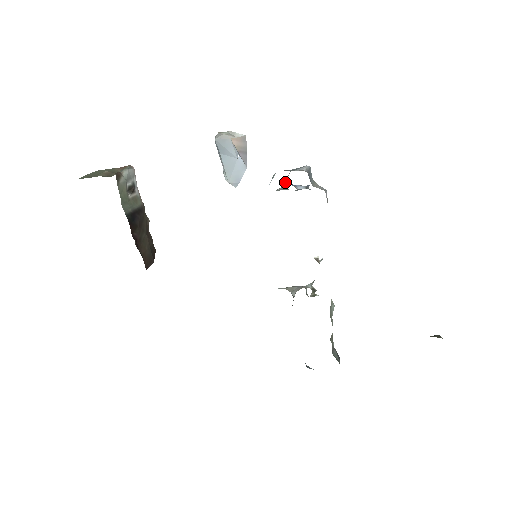
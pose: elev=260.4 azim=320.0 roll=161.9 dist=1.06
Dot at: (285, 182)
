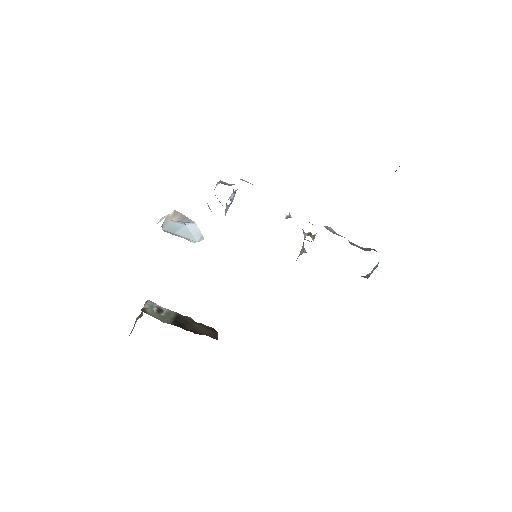
Dot at: occluded
